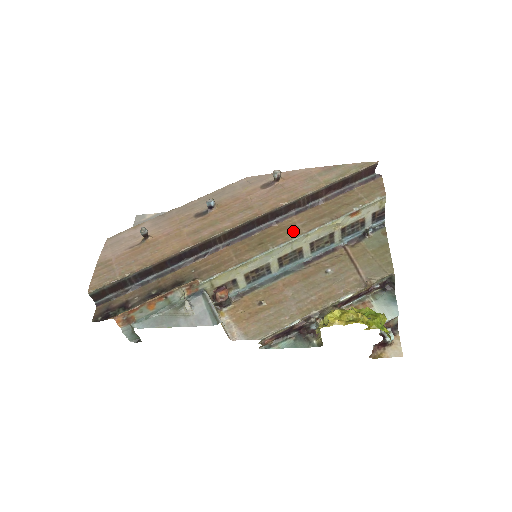
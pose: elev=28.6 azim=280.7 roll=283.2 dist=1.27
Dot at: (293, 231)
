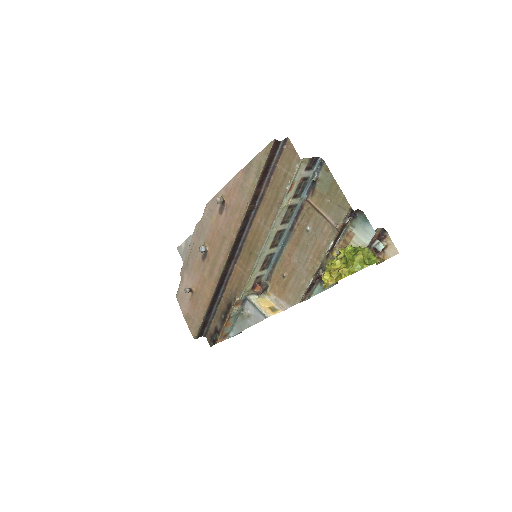
Dot at: (262, 232)
